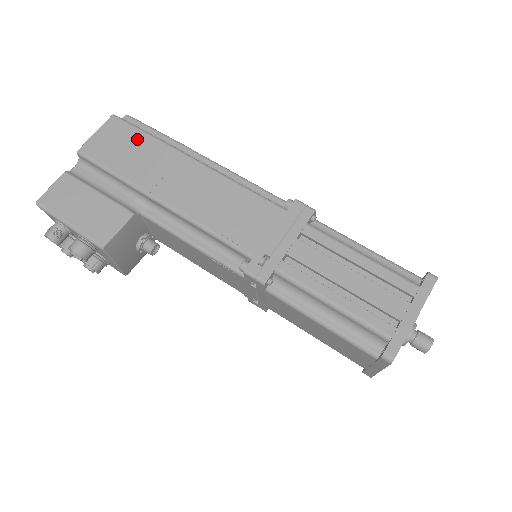
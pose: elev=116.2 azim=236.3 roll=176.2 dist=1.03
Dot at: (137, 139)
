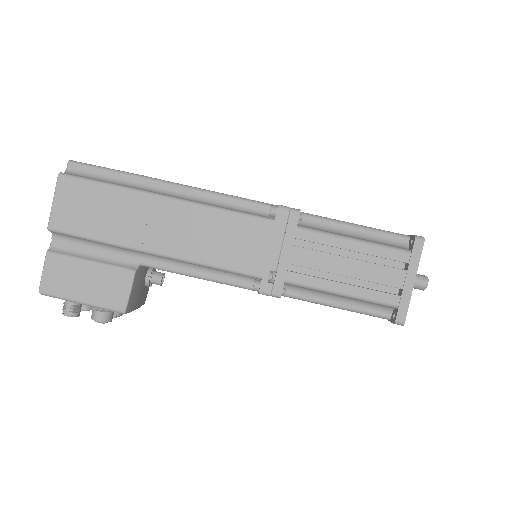
Dot at: (99, 195)
